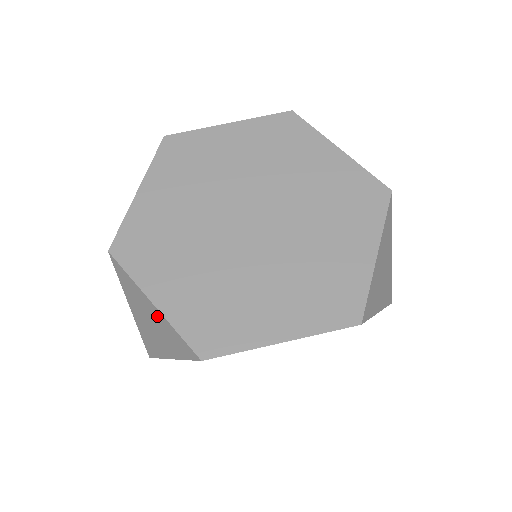
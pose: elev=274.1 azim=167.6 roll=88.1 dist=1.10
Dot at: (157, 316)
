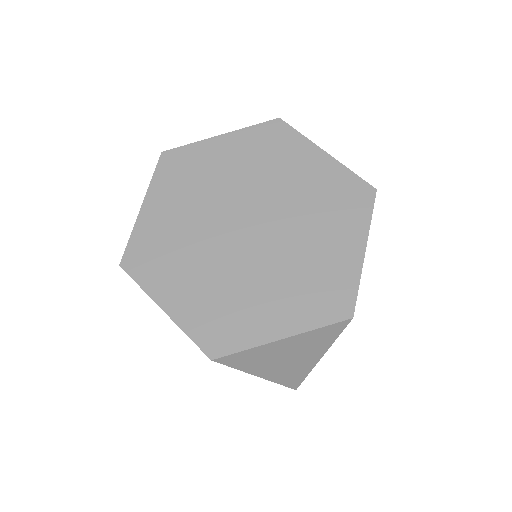
Dot at: (292, 343)
